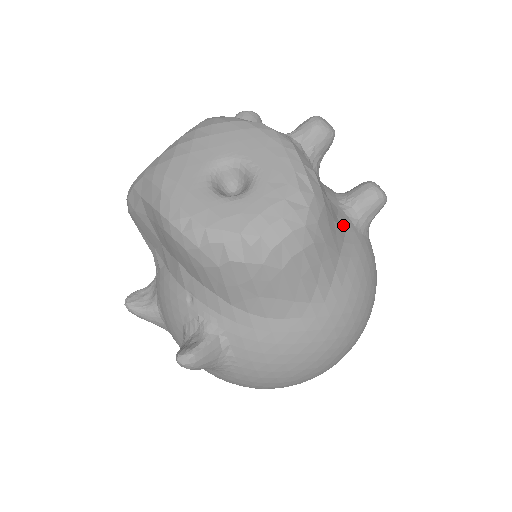
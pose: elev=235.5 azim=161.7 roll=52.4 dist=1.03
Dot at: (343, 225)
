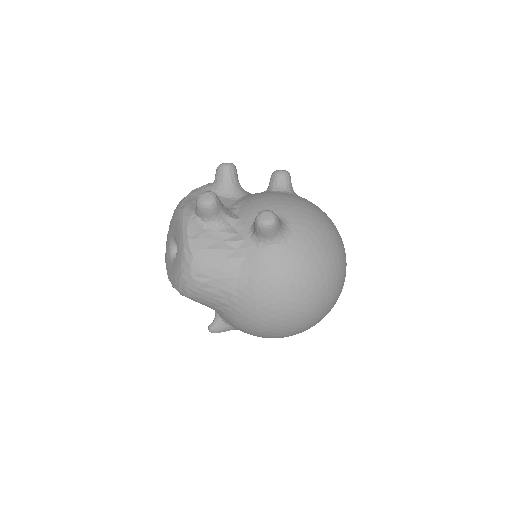
Dot at: (243, 253)
